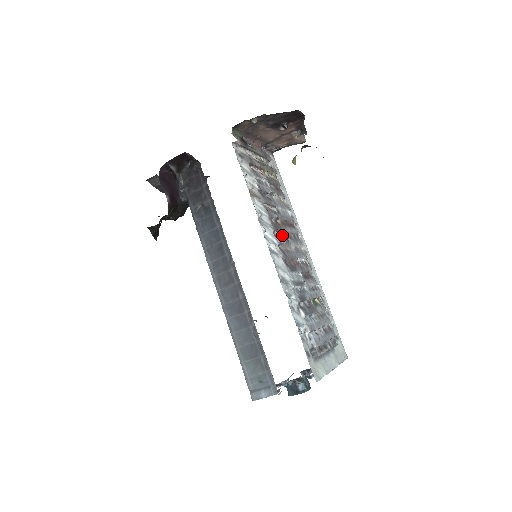
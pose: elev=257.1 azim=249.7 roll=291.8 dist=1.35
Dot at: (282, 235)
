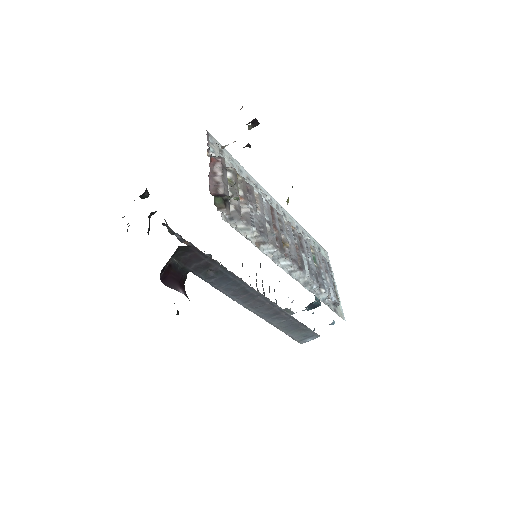
Dot at: occluded
